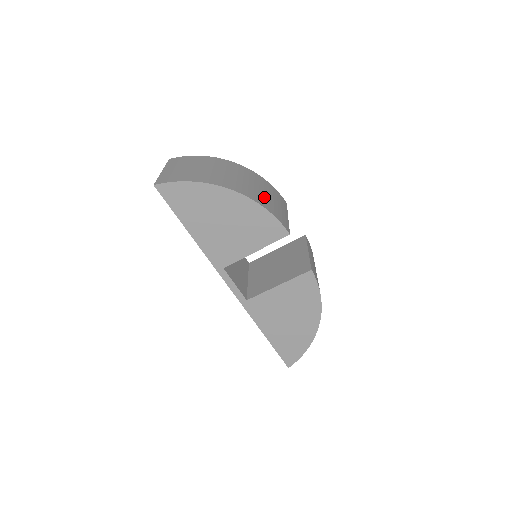
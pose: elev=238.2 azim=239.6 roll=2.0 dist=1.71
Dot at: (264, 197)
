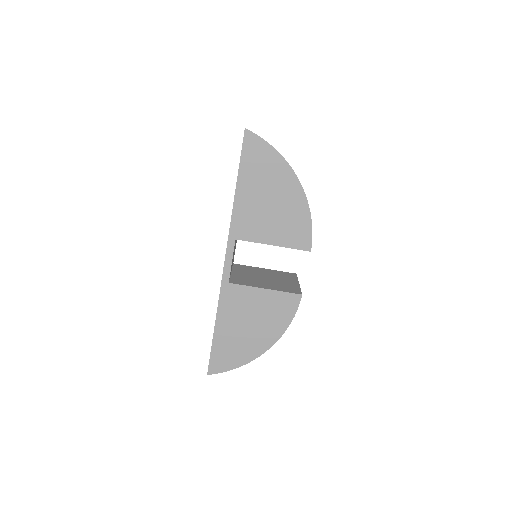
Dot at: occluded
